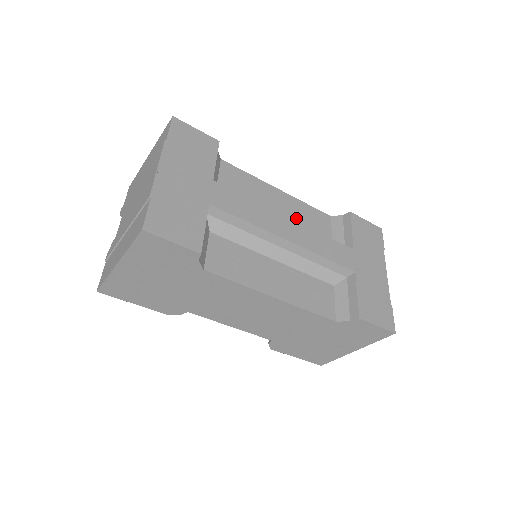
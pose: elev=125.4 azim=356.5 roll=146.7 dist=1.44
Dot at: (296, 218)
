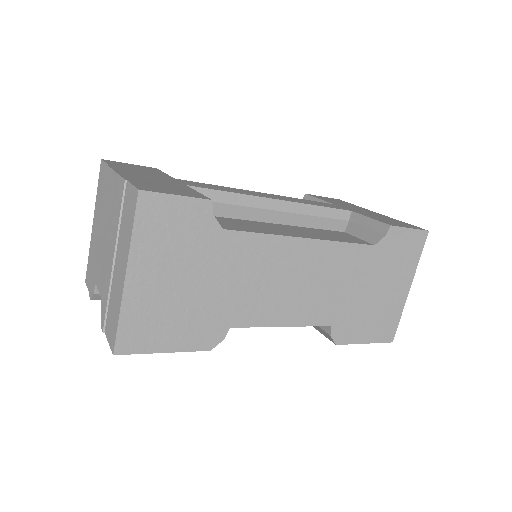
Dot at: occluded
